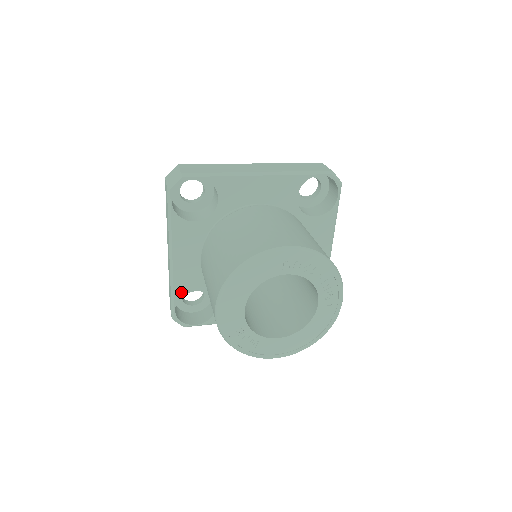
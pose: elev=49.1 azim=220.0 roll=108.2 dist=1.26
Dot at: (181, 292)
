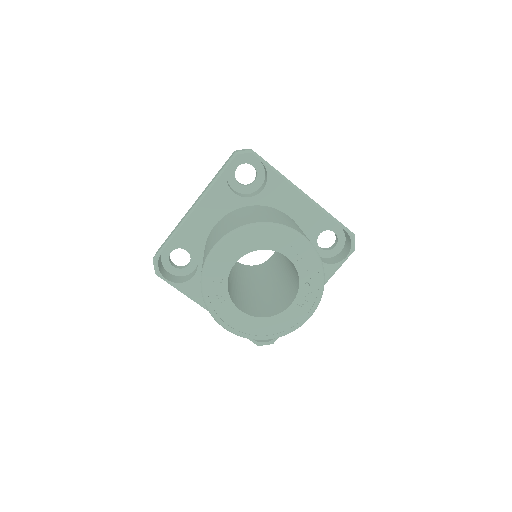
Dot at: (179, 241)
